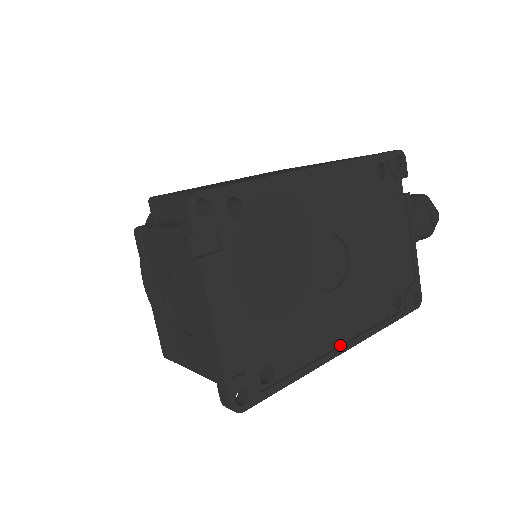
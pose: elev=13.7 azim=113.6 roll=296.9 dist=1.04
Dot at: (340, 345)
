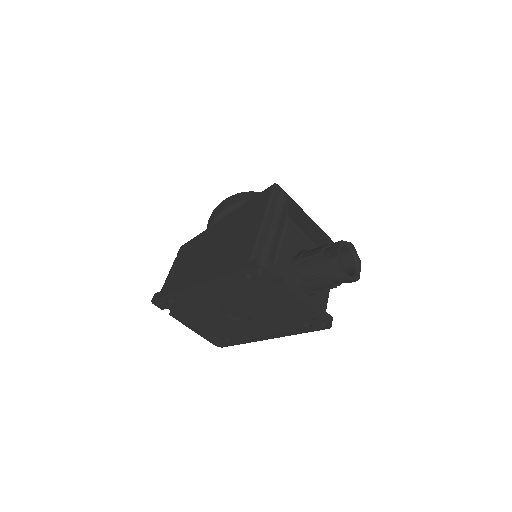
Dot at: (266, 336)
